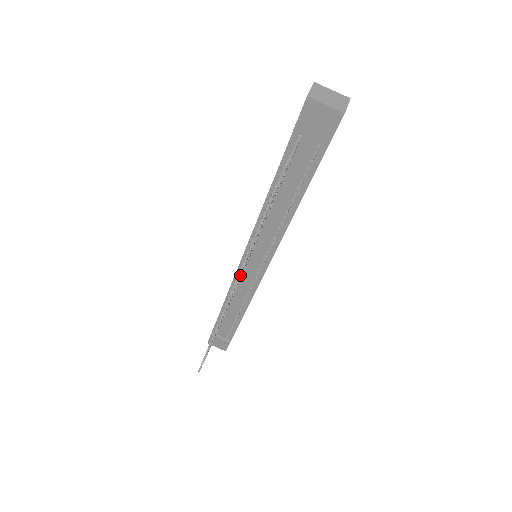
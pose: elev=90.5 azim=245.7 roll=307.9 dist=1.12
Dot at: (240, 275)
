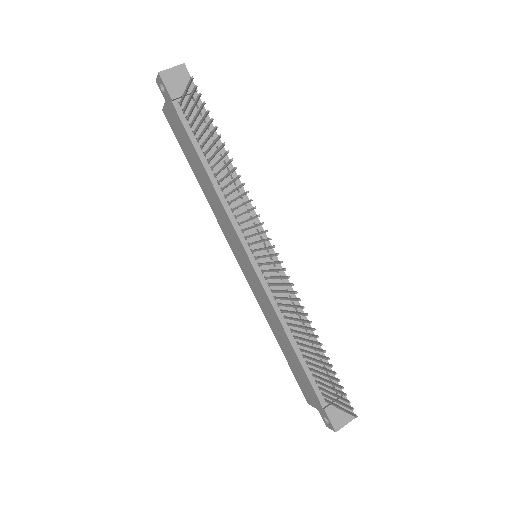
Dot at: (252, 208)
